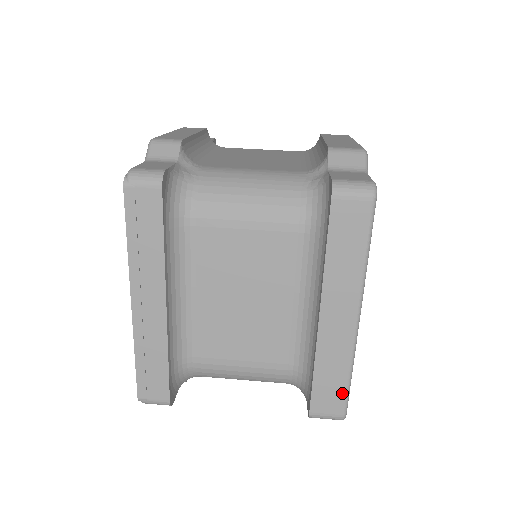
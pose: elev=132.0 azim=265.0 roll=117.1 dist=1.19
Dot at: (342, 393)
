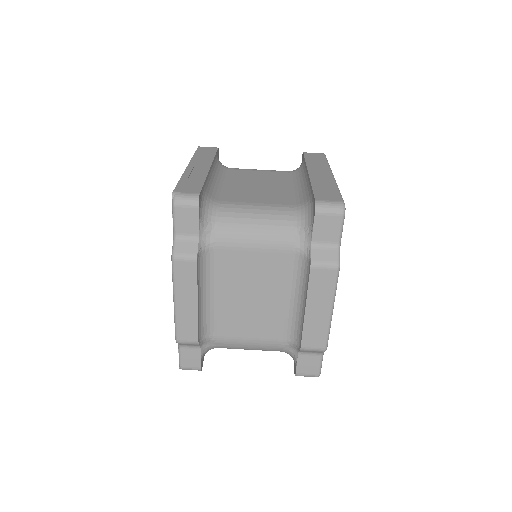
Dot at: occluded
